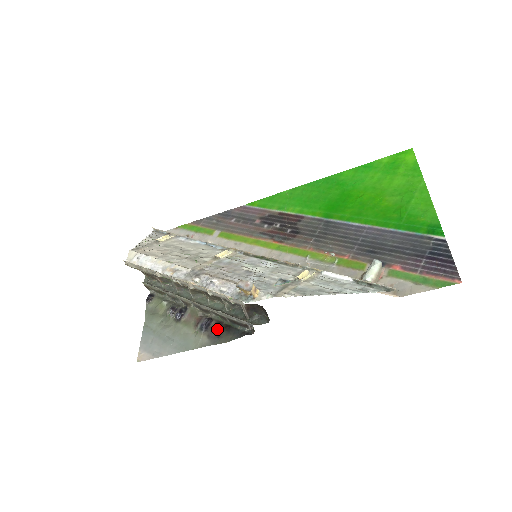
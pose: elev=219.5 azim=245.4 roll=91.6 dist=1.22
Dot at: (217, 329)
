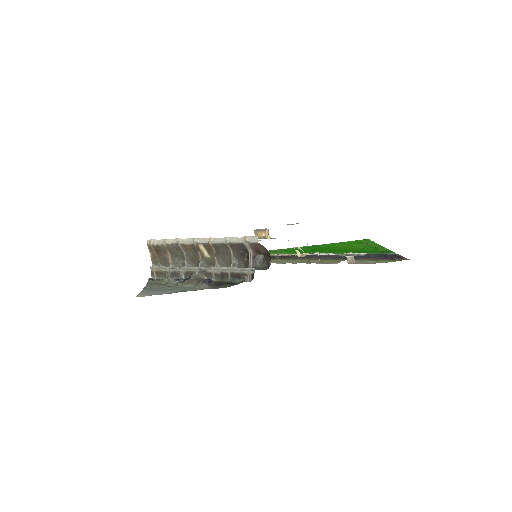
Dot at: (218, 283)
